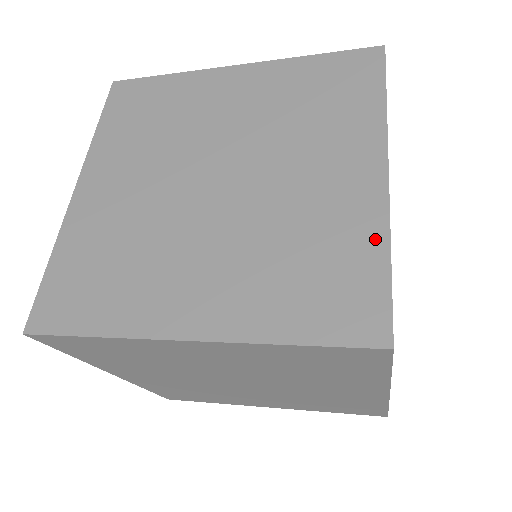
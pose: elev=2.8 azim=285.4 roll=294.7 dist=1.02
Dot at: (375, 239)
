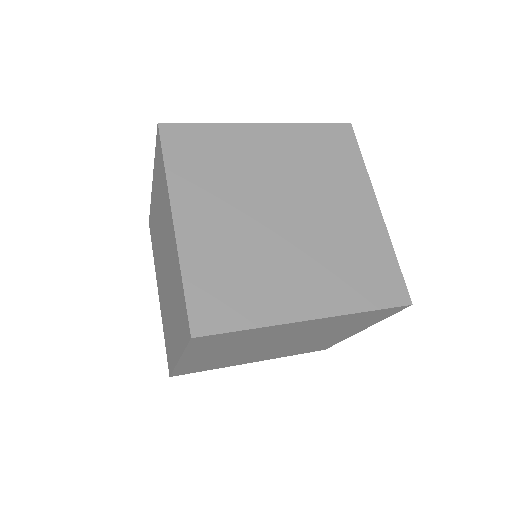
Dot at: occluded
